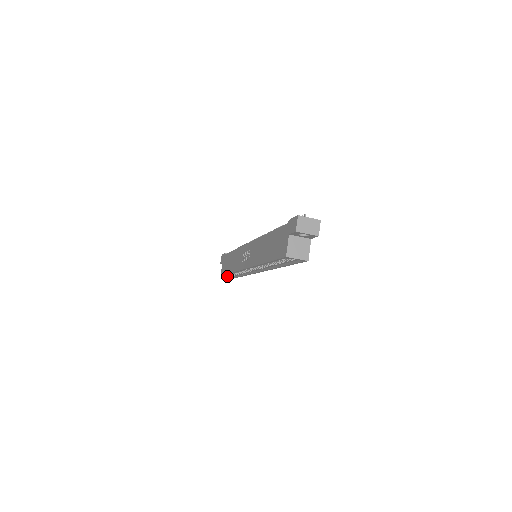
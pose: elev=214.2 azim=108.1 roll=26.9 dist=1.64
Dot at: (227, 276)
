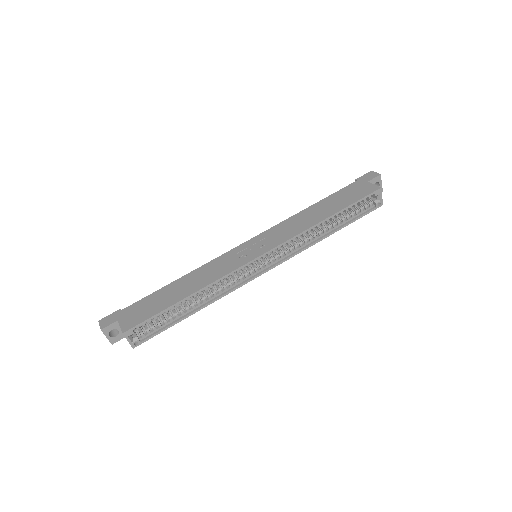
Dot at: (130, 337)
